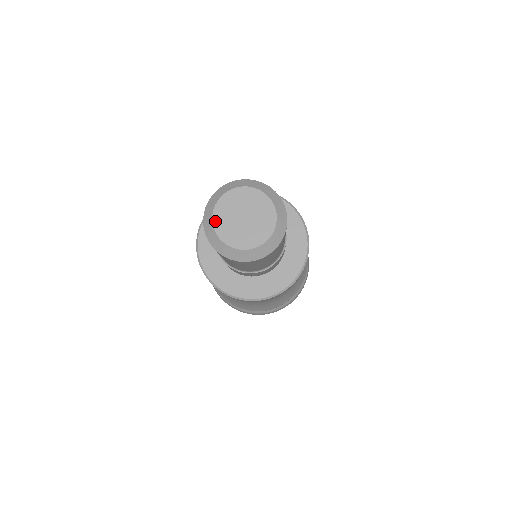
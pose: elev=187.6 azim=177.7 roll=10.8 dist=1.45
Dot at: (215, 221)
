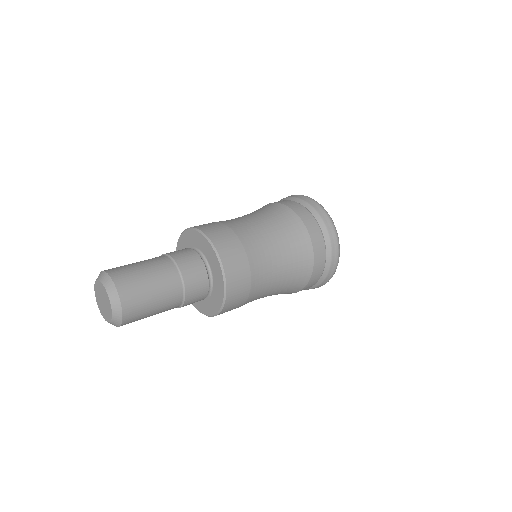
Dot at: (97, 301)
